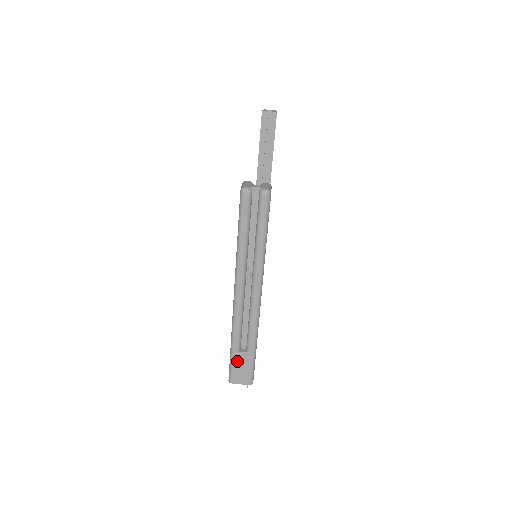
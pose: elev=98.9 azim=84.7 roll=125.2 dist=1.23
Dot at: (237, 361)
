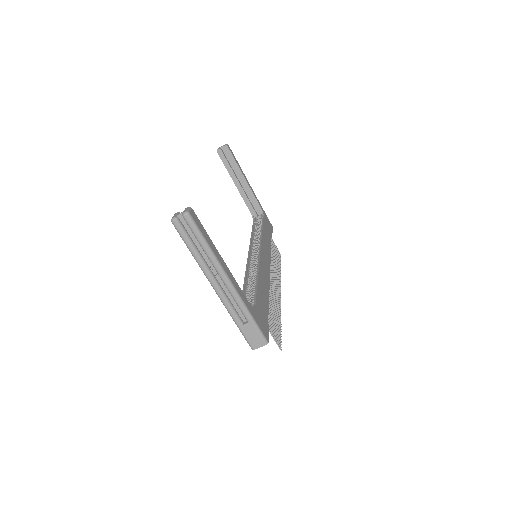
Dot at: (246, 332)
